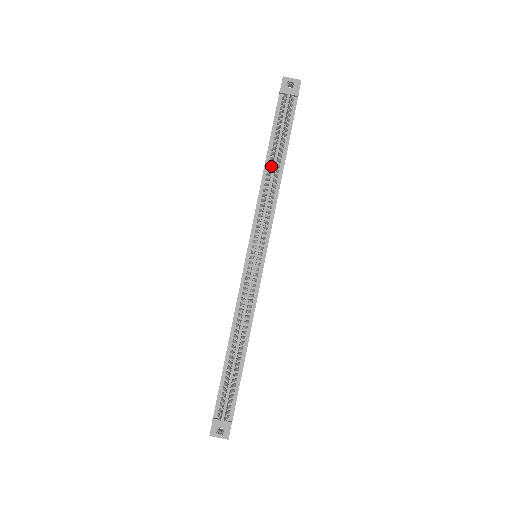
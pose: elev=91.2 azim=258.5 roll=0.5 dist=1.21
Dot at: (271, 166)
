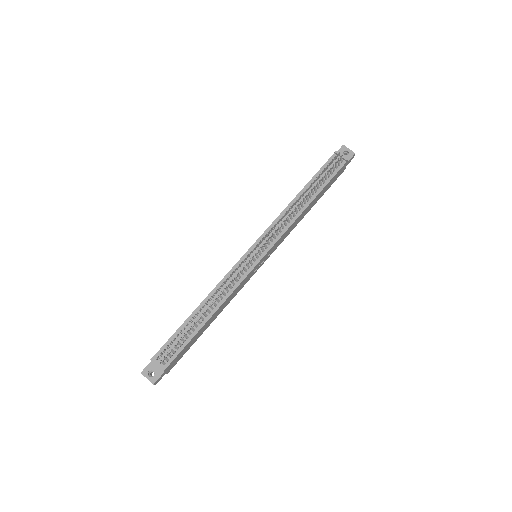
Dot at: (301, 194)
